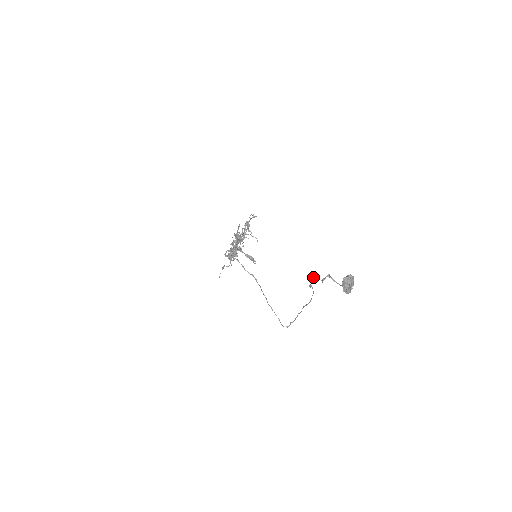
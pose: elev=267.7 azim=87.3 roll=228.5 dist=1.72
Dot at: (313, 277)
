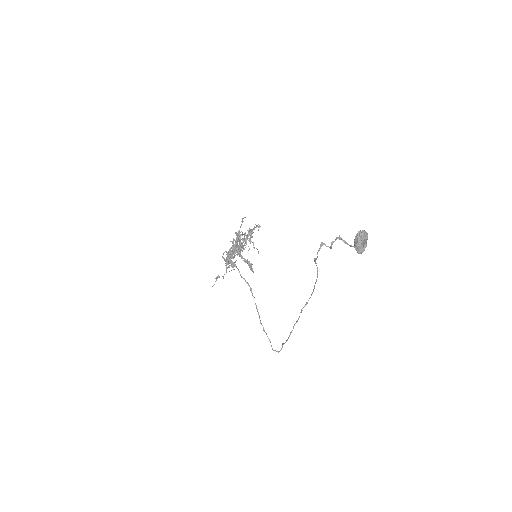
Dot at: (321, 243)
